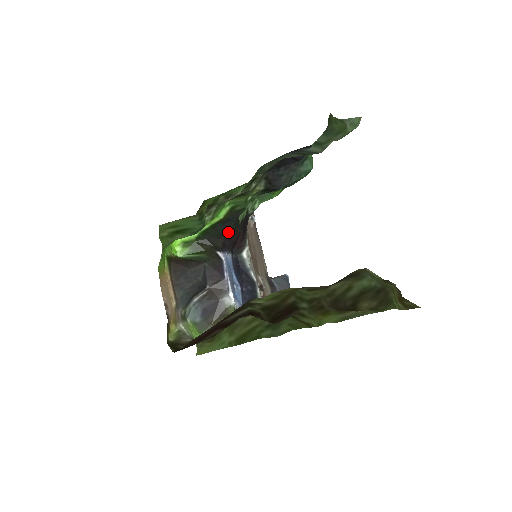
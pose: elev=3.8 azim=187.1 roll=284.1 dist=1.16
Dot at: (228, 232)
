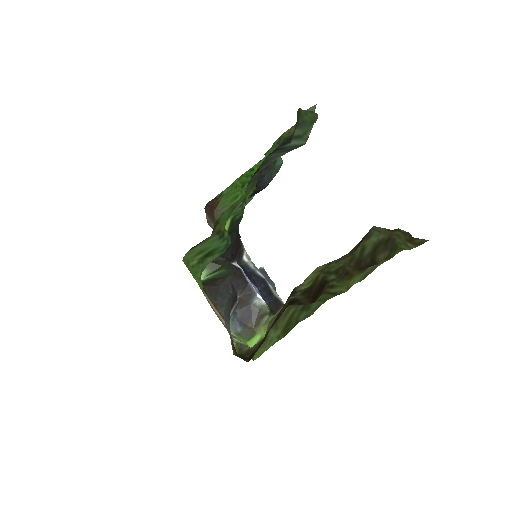
Dot at: (233, 242)
